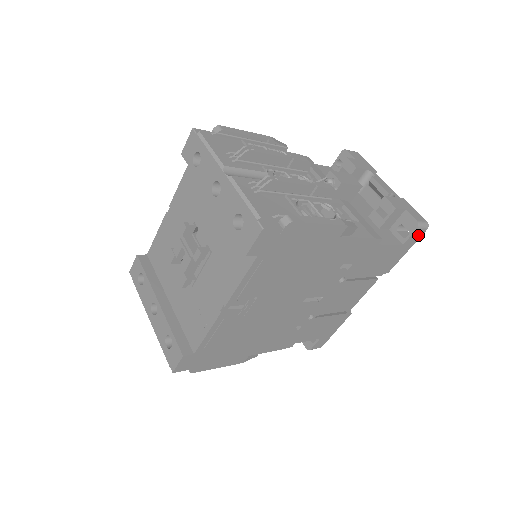
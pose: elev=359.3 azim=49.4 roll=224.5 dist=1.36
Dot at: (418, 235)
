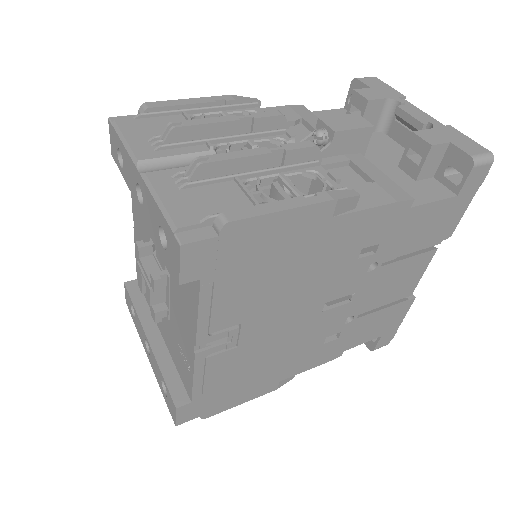
Dot at: (479, 175)
